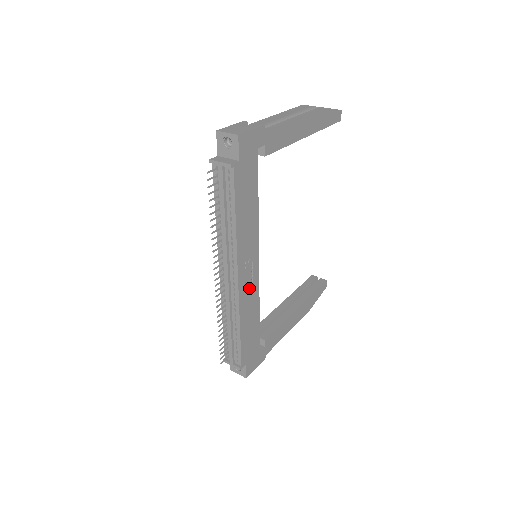
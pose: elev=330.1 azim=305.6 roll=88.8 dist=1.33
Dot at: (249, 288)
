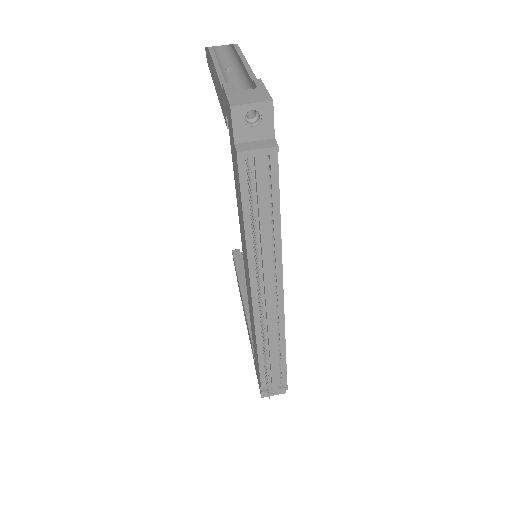
Dot at: occluded
